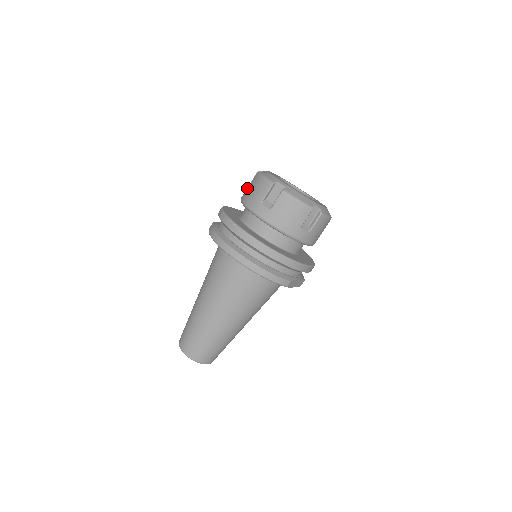
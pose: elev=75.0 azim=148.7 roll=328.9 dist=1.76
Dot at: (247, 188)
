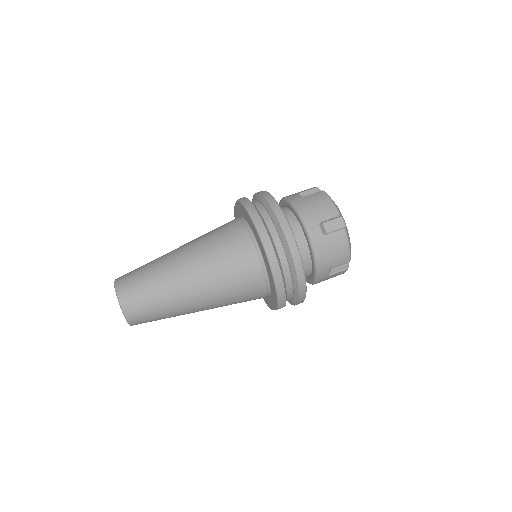
Dot at: (298, 193)
